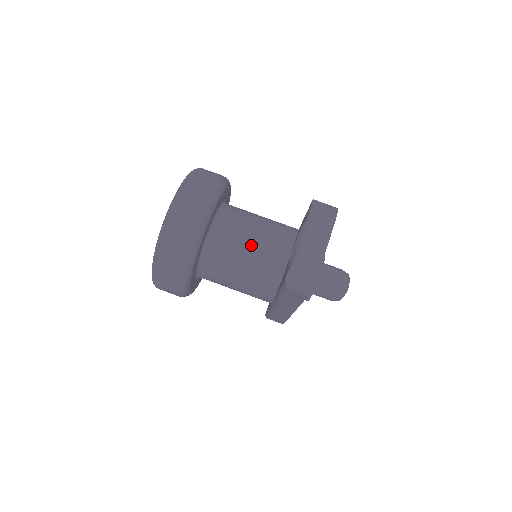
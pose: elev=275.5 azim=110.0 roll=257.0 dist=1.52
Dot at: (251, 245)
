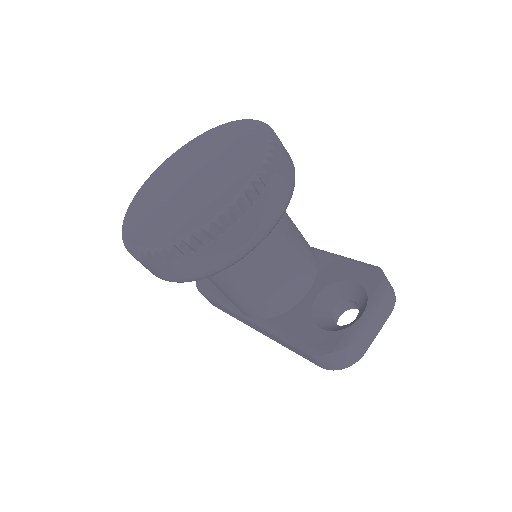
Dot at: (281, 268)
